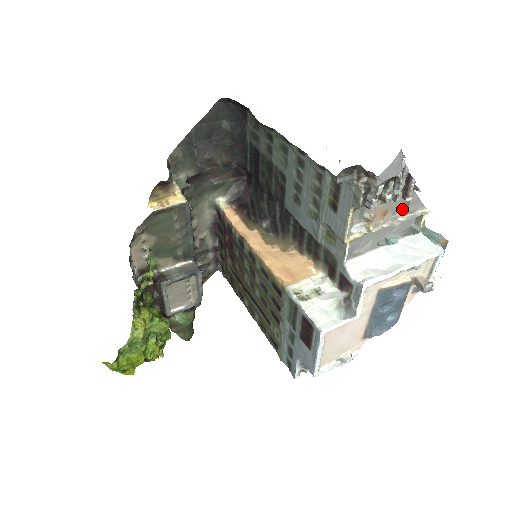
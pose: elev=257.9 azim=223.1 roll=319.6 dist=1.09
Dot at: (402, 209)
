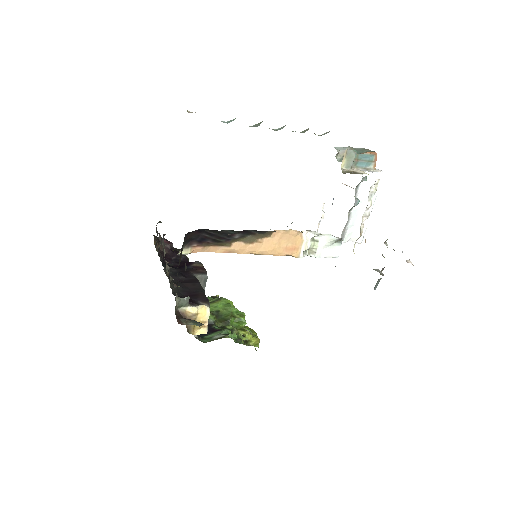
Dot at: occluded
